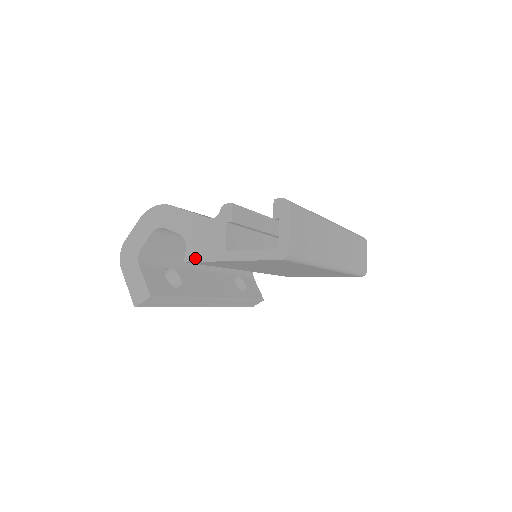
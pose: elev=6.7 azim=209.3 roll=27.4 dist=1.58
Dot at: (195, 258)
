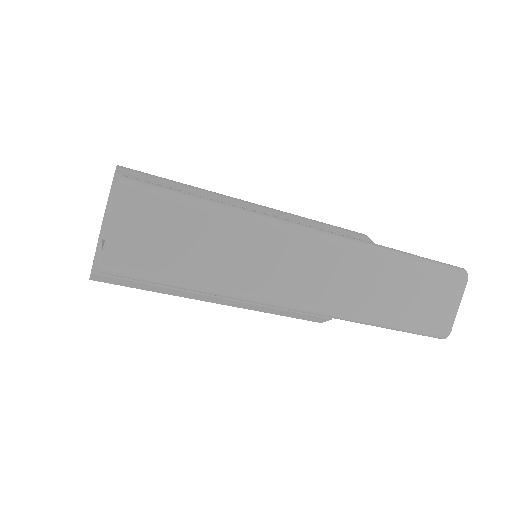
Dot at: (100, 240)
